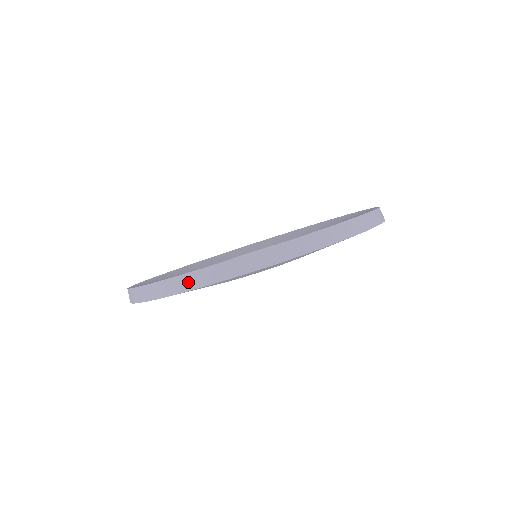
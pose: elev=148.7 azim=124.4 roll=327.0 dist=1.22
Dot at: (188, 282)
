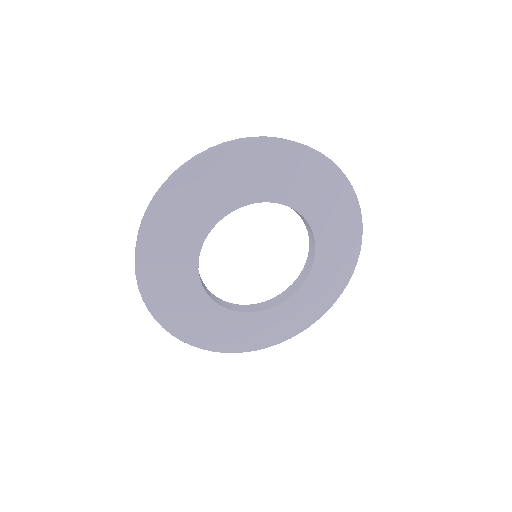
Dot at: (152, 201)
